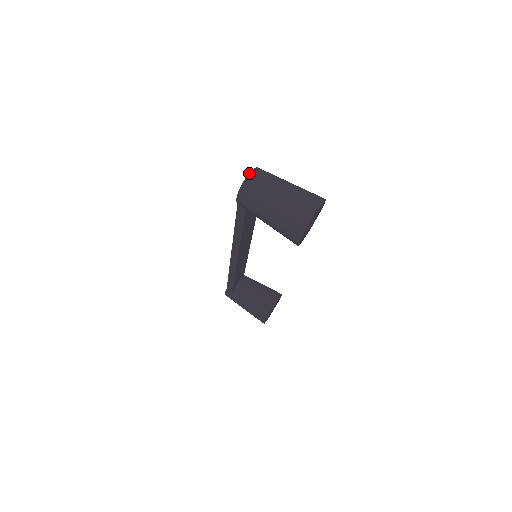
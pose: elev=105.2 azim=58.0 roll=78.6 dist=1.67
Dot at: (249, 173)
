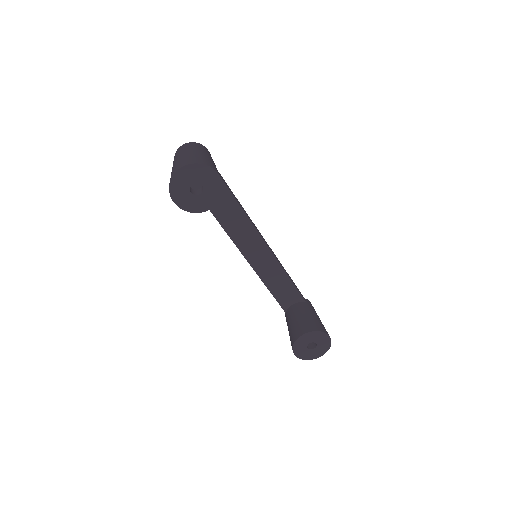
Dot at: (182, 145)
